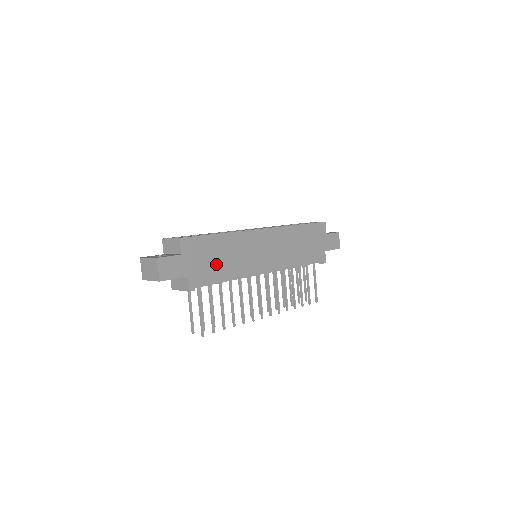
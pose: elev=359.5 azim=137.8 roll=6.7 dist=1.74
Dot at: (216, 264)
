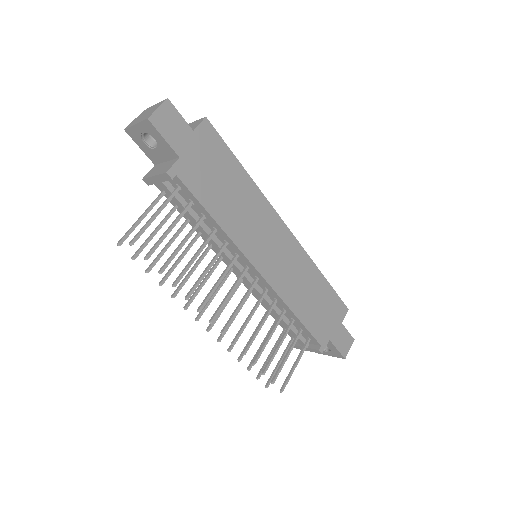
Dot at: (217, 189)
